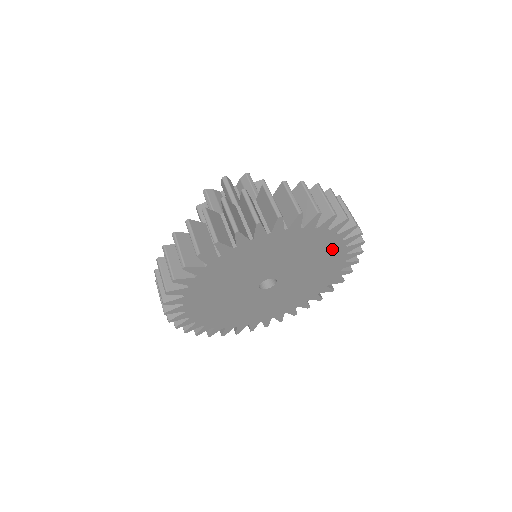
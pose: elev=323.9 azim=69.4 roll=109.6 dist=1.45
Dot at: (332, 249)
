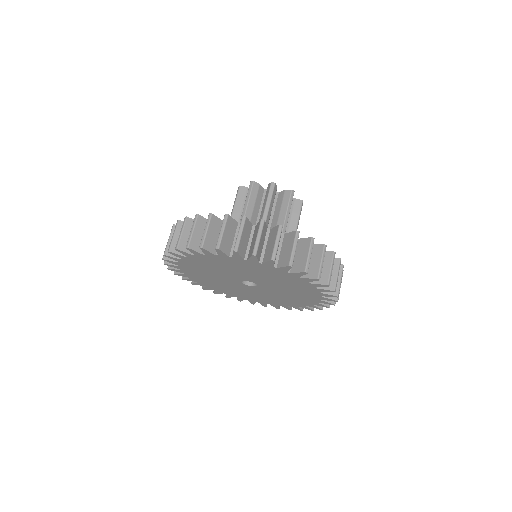
Dot at: (295, 280)
